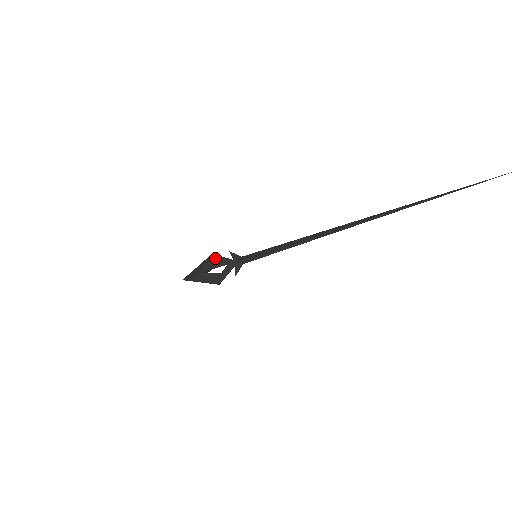
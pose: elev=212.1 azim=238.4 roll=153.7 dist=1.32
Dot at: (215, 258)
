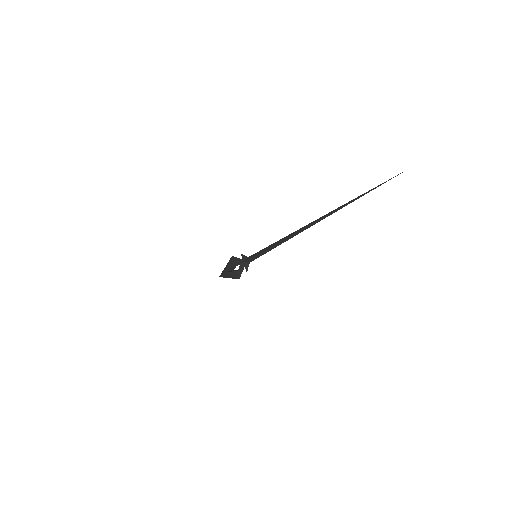
Dot at: (233, 259)
